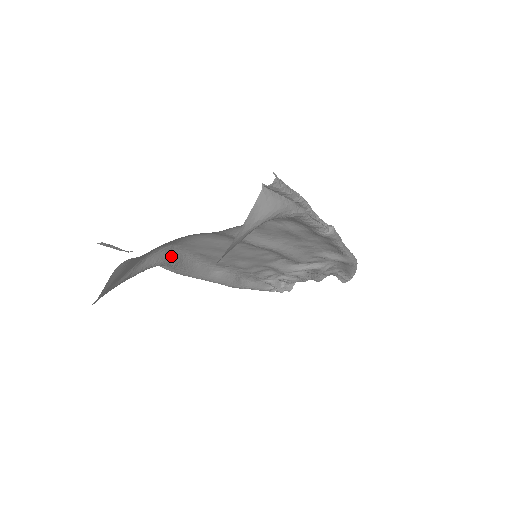
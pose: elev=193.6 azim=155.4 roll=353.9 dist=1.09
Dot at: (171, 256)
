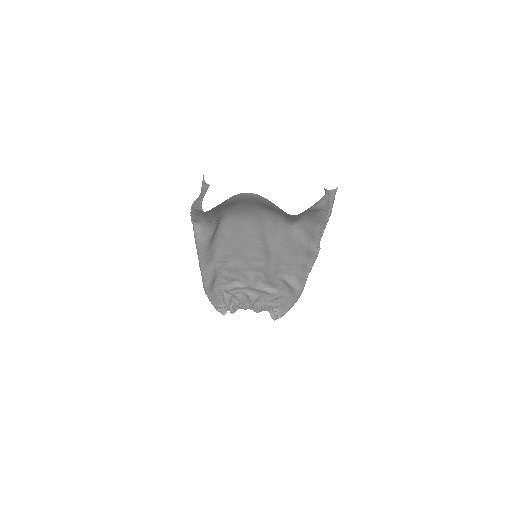
Dot at: (218, 225)
